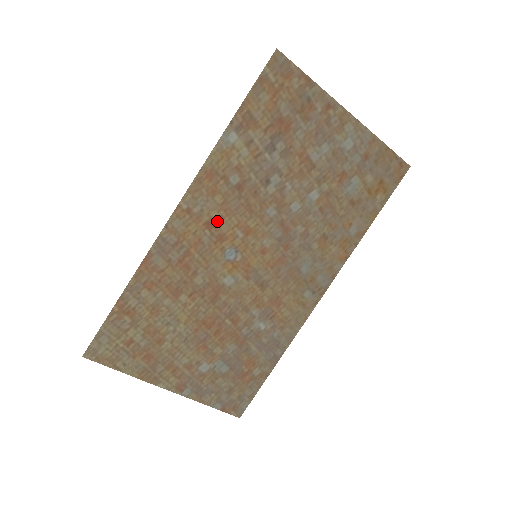
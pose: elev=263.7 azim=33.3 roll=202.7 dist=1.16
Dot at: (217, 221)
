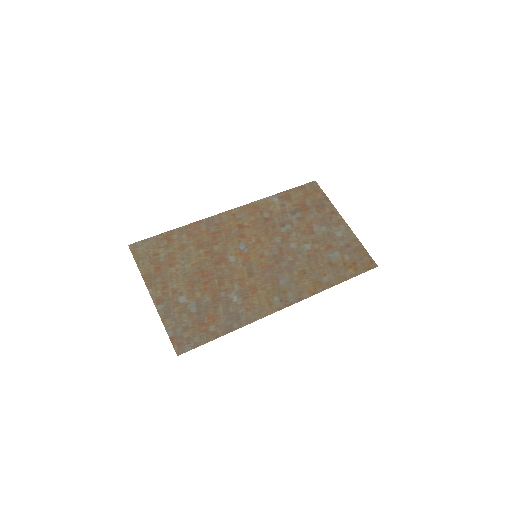
Dot at: (245, 227)
